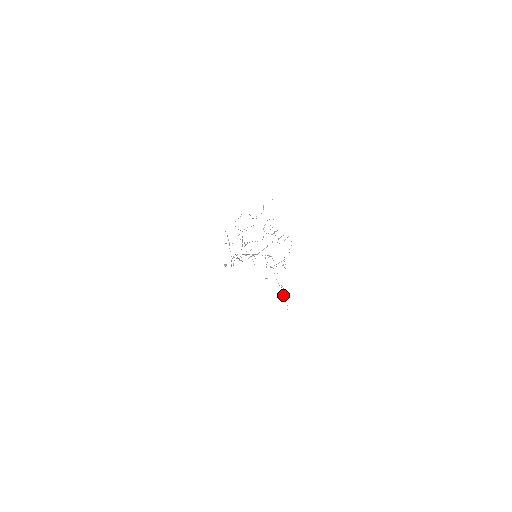
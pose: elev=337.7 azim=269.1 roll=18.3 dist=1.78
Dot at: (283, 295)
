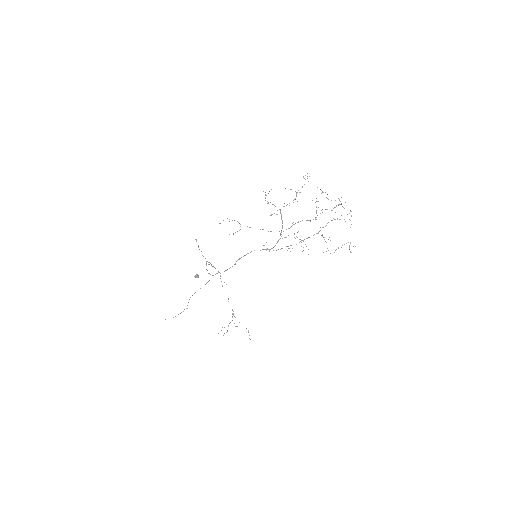
Dot at: (228, 326)
